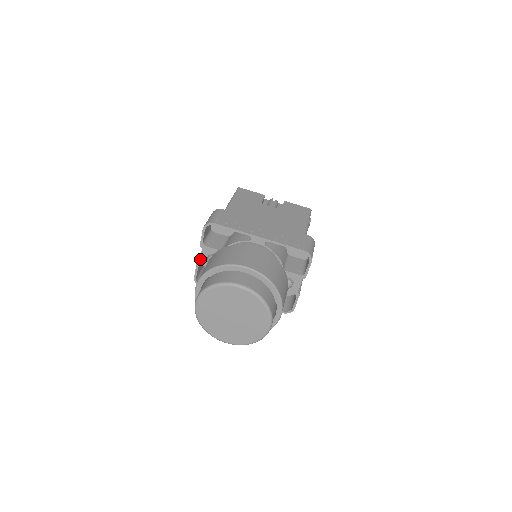
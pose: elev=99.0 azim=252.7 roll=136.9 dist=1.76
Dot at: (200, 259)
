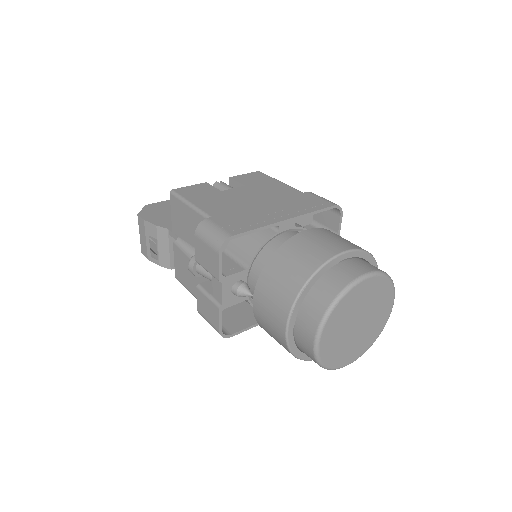
Dot at: (222, 300)
